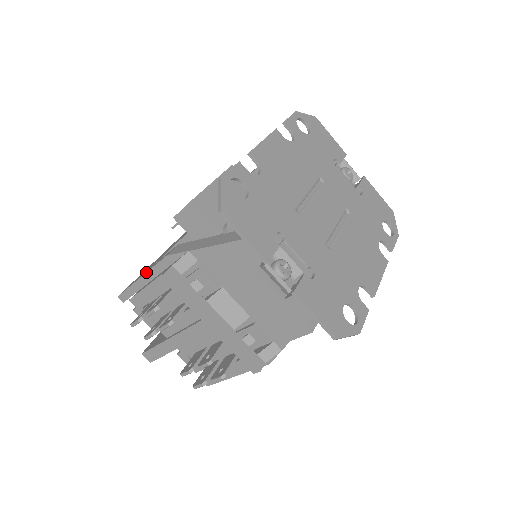
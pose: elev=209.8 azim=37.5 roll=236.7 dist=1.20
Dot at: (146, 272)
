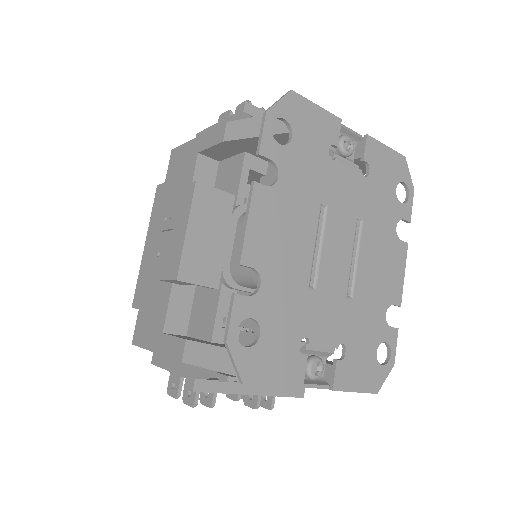
Dot at: occluded
